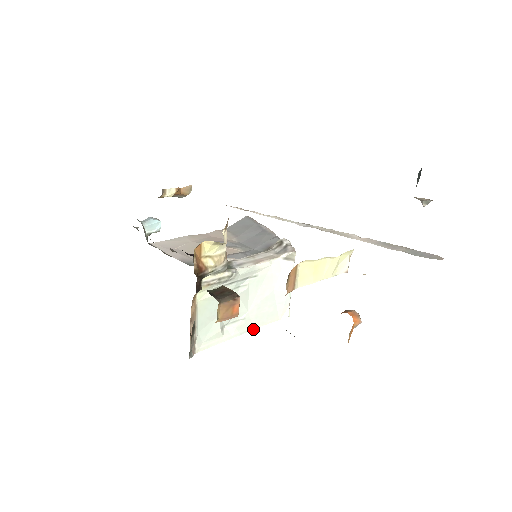
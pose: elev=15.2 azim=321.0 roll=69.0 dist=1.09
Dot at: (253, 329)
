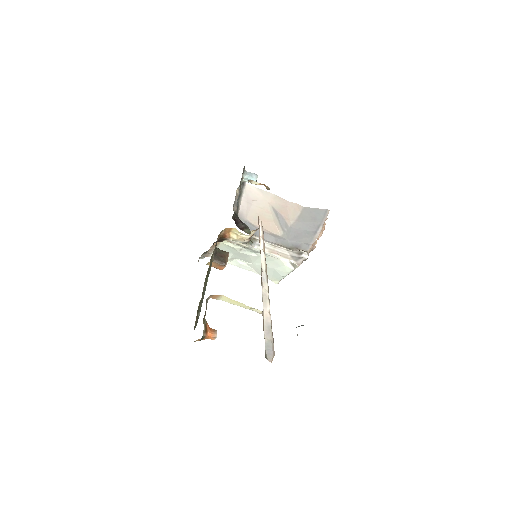
Dot at: (252, 271)
